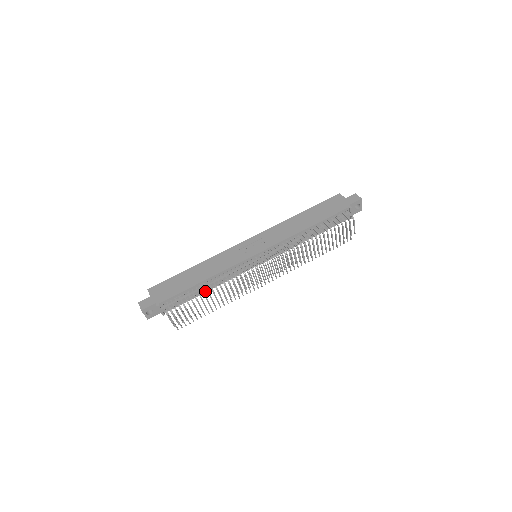
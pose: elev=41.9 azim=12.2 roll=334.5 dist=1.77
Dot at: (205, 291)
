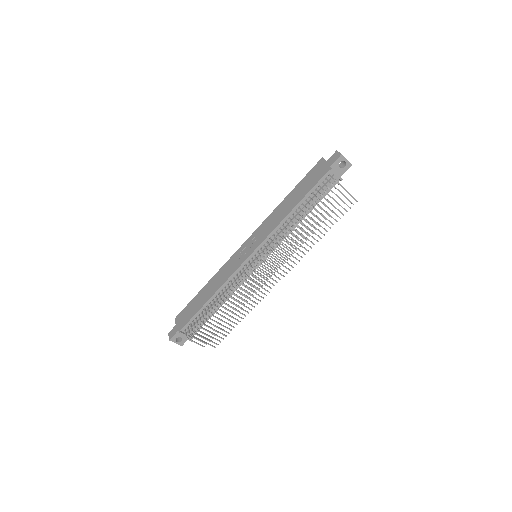
Dot at: (220, 306)
